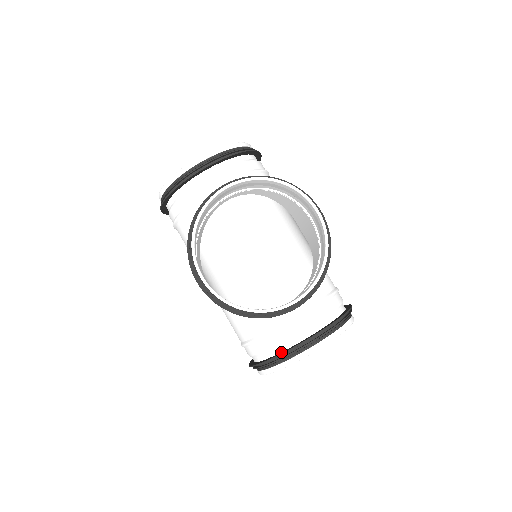
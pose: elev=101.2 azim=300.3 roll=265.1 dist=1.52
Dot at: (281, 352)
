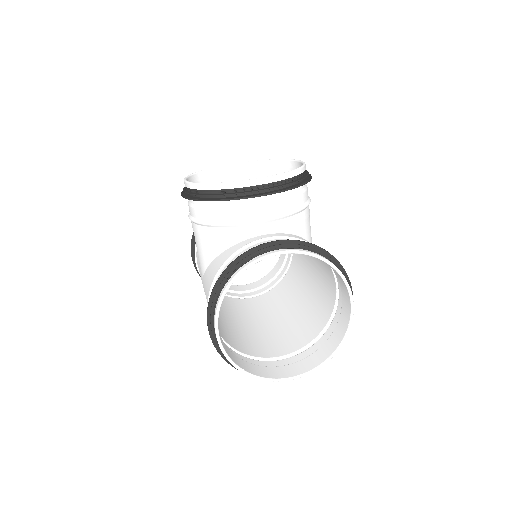
Dot at: (240, 262)
